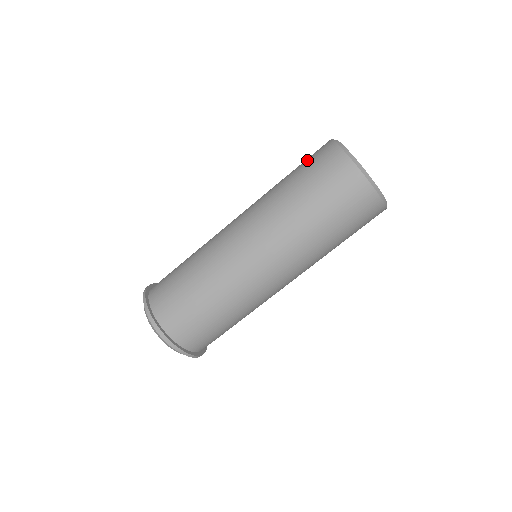
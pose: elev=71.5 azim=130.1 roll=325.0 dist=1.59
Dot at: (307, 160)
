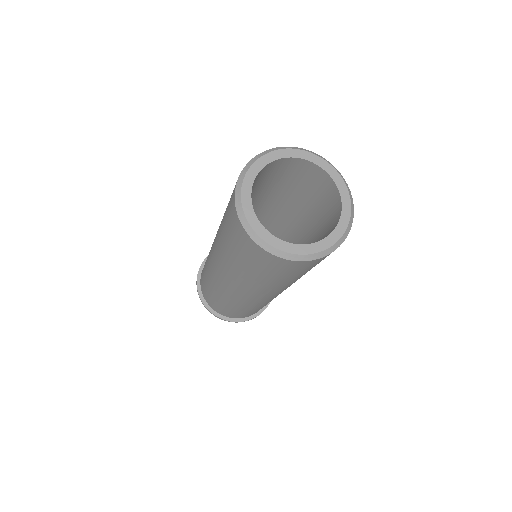
Dot at: (241, 251)
